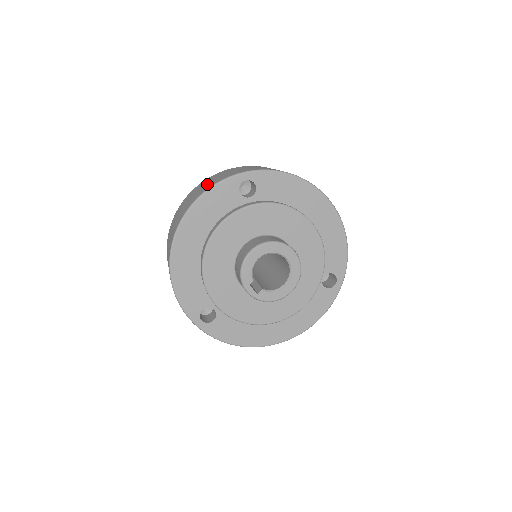
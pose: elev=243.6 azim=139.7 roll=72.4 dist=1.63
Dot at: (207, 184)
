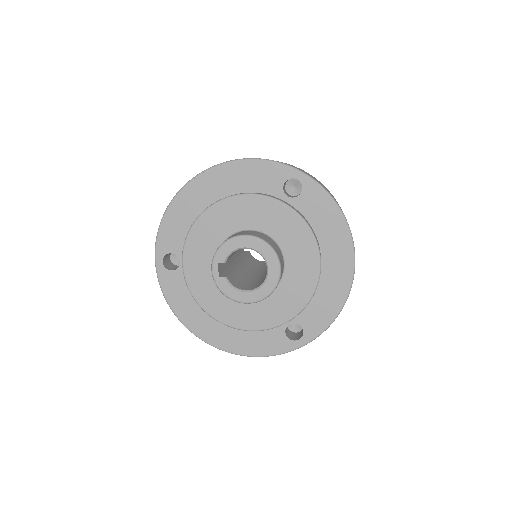
Dot at: occluded
